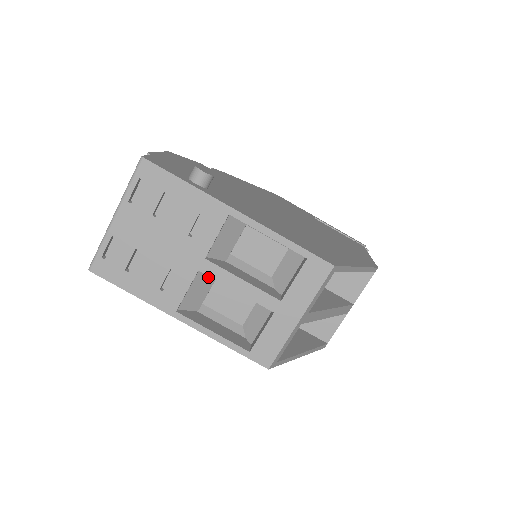
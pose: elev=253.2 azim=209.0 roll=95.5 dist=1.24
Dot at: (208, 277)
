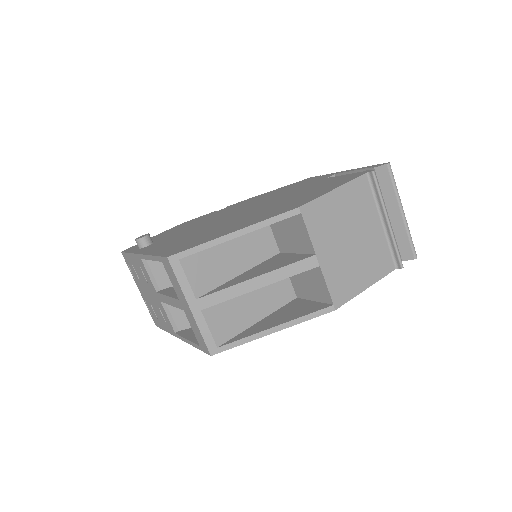
Dot at: occluded
